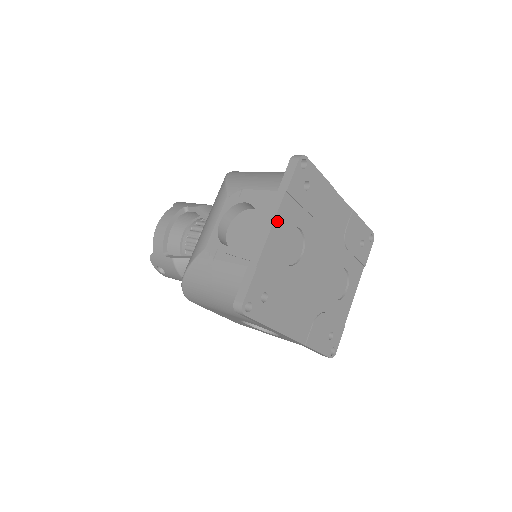
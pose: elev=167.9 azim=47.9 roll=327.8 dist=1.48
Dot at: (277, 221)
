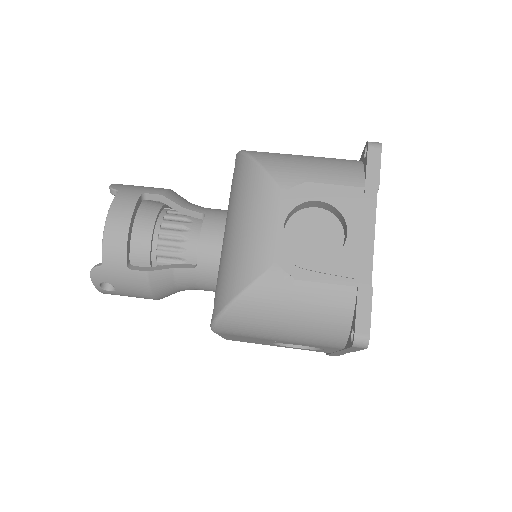
Dot at: (374, 226)
